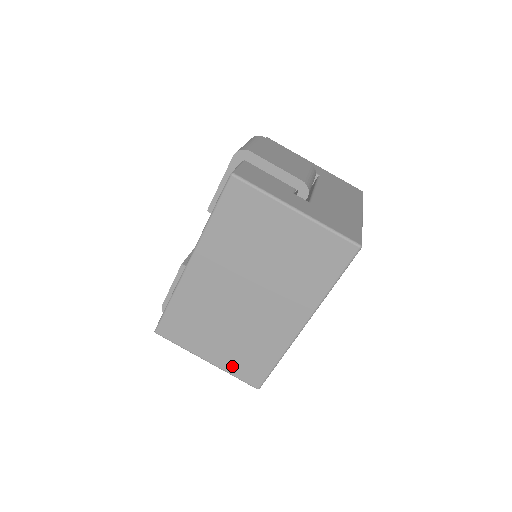
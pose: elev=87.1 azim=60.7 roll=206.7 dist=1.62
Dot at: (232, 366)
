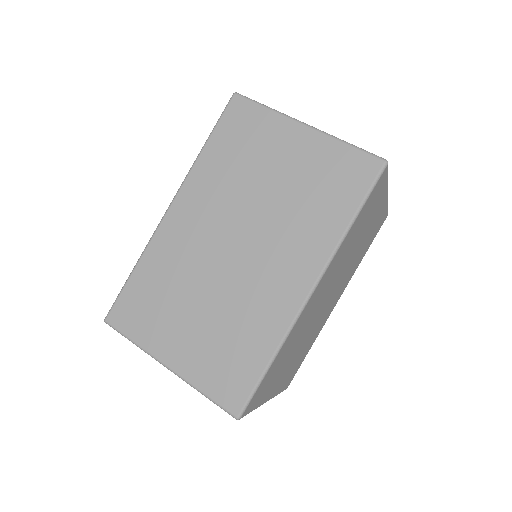
Dot at: (203, 373)
